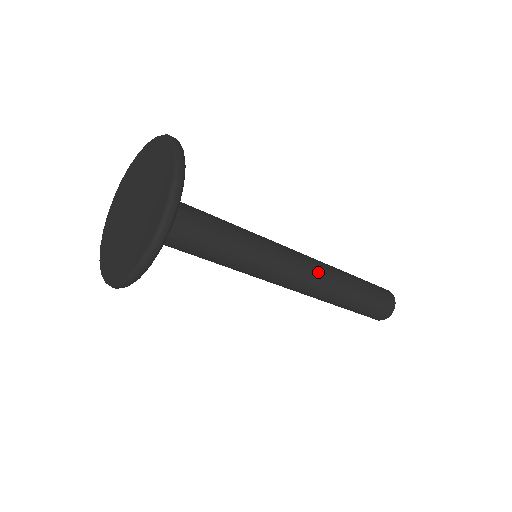
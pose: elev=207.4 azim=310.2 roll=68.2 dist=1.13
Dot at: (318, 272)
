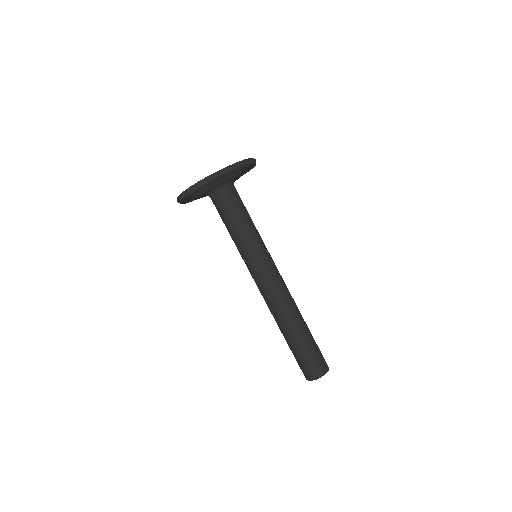
Dot at: occluded
